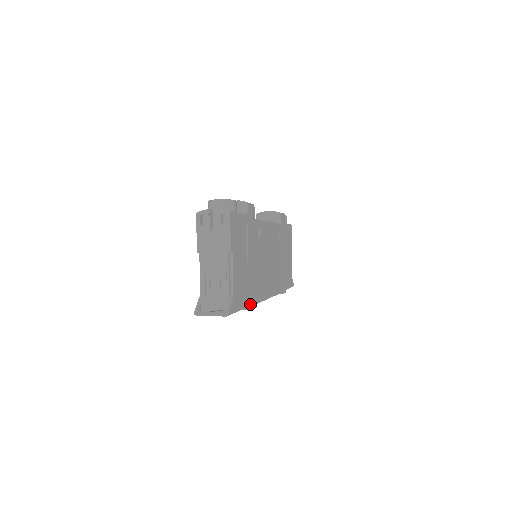
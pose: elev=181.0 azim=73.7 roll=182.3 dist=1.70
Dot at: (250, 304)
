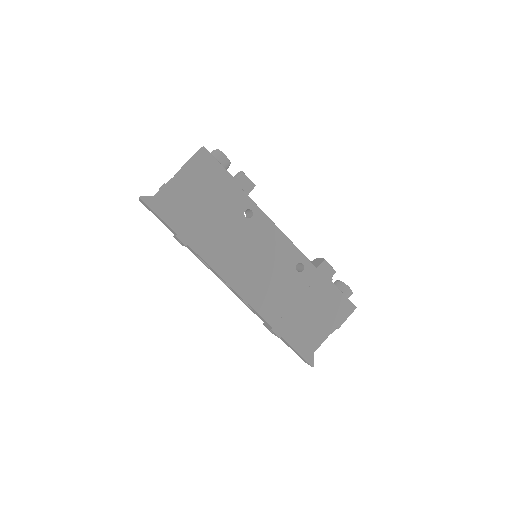
Dot at: (183, 237)
